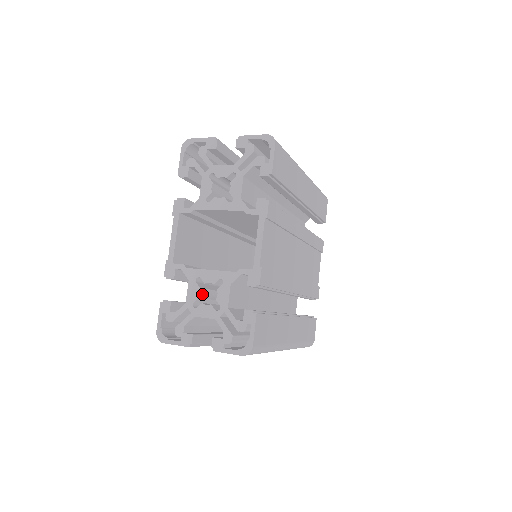
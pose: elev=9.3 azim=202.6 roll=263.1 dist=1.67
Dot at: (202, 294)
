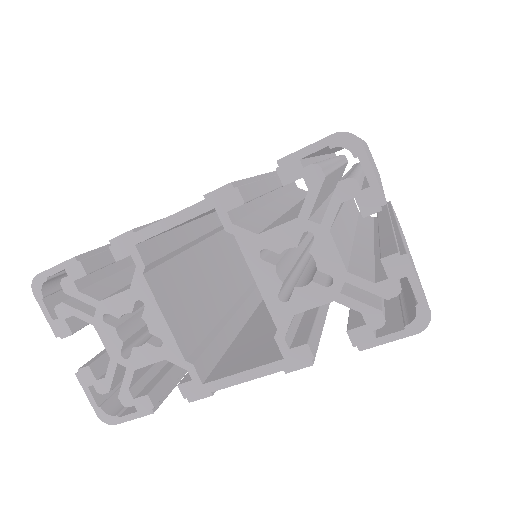
Dot at: occluded
